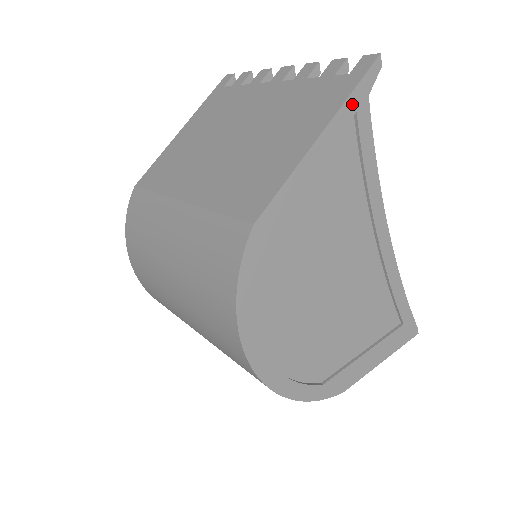
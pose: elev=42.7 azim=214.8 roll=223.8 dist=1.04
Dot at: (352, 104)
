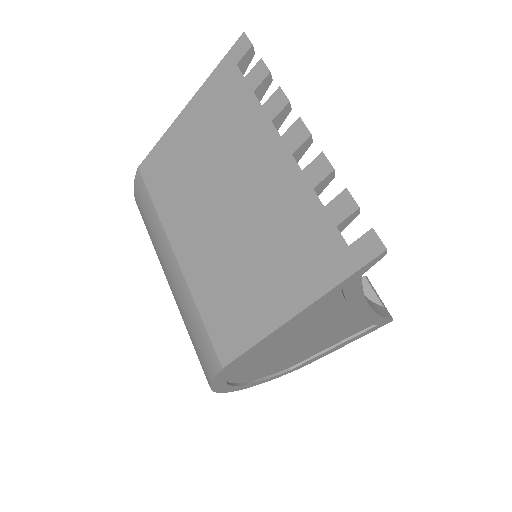
Dot at: (337, 289)
